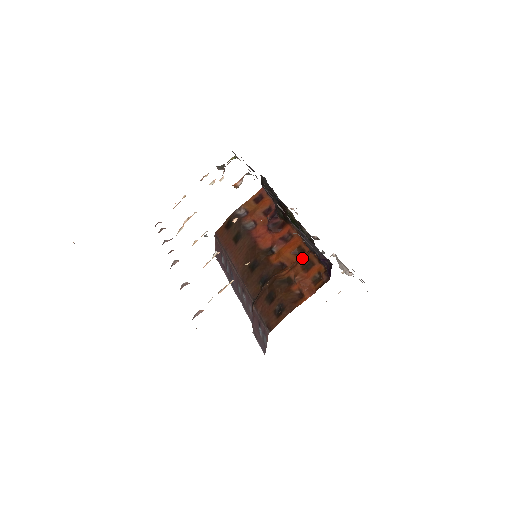
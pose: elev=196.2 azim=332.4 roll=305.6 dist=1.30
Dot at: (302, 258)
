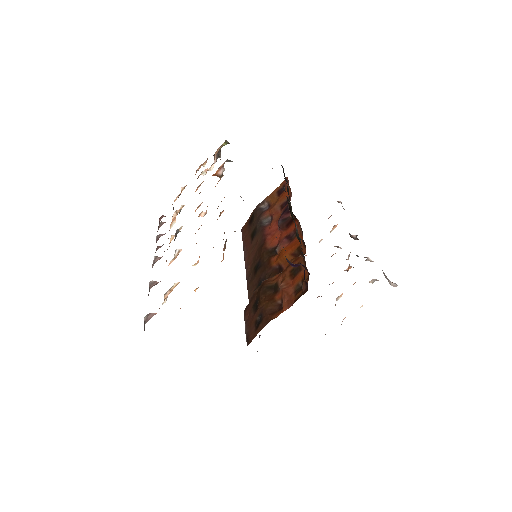
Dot at: (293, 261)
